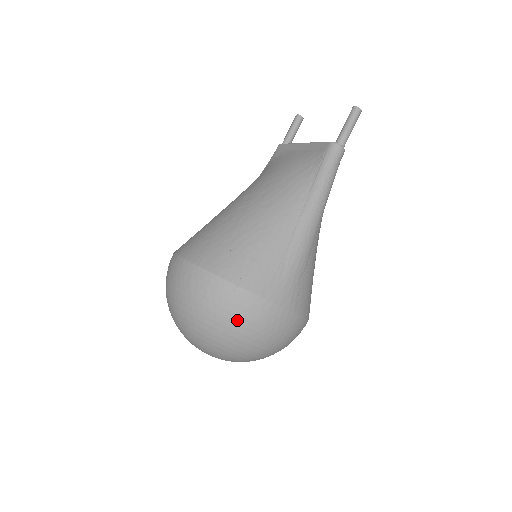
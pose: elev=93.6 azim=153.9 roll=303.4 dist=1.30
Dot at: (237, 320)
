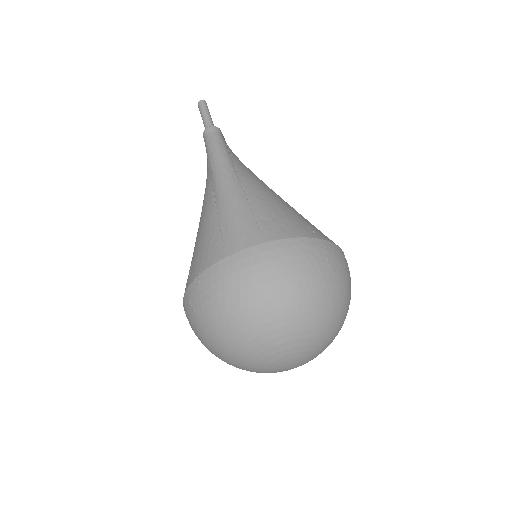
Dot at: (222, 298)
